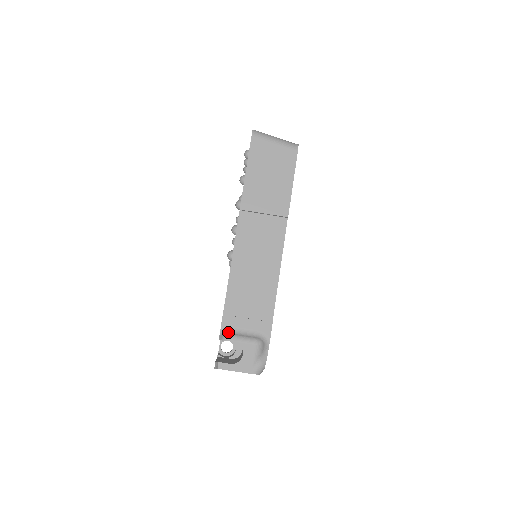
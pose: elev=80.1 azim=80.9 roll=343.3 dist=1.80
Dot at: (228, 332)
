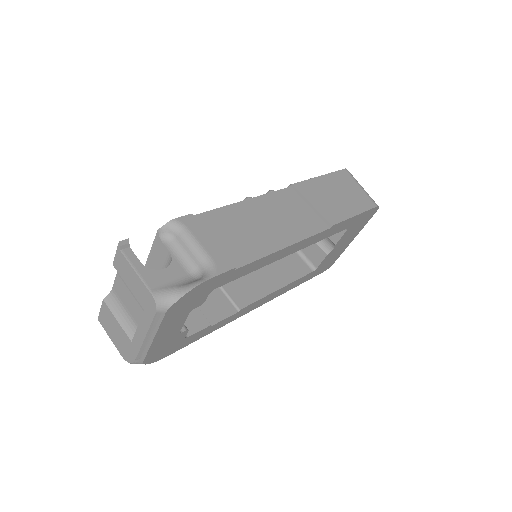
Dot at: (178, 231)
